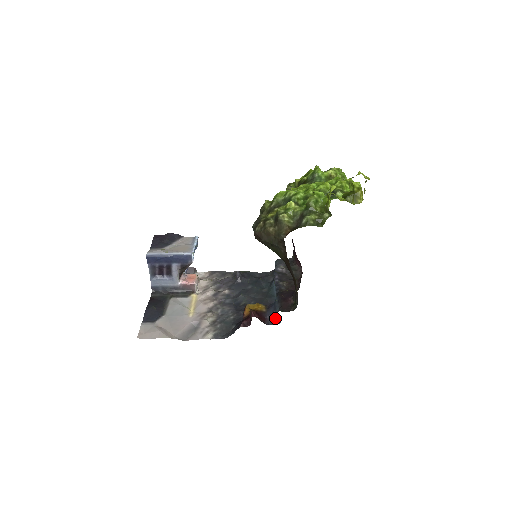
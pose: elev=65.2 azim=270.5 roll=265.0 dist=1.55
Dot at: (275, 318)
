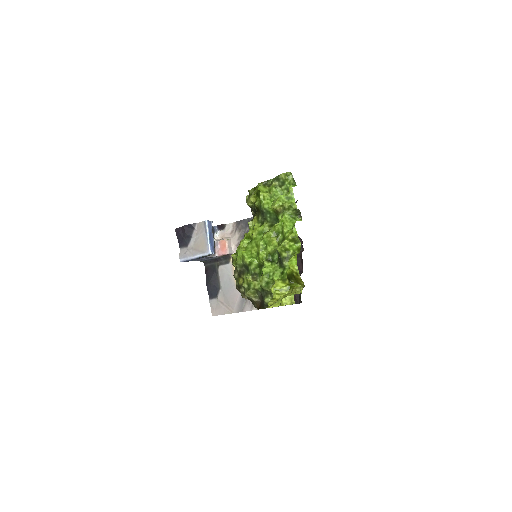
Dot at: occluded
